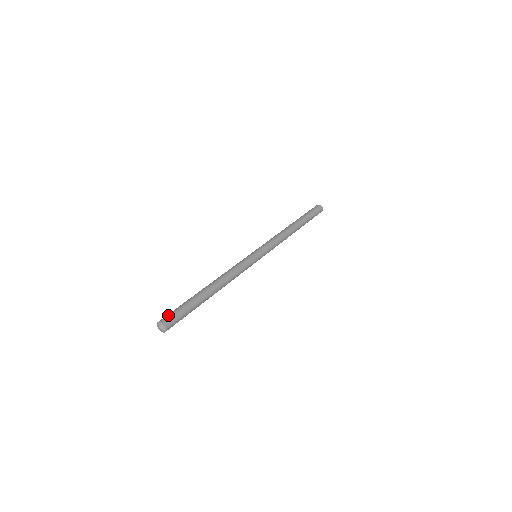
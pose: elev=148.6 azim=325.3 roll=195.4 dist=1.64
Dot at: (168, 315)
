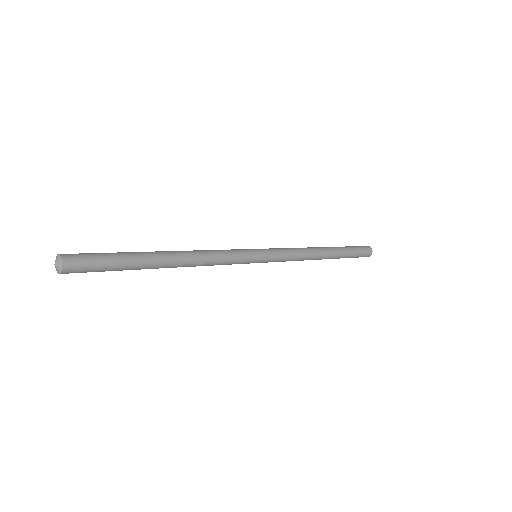
Dot at: occluded
